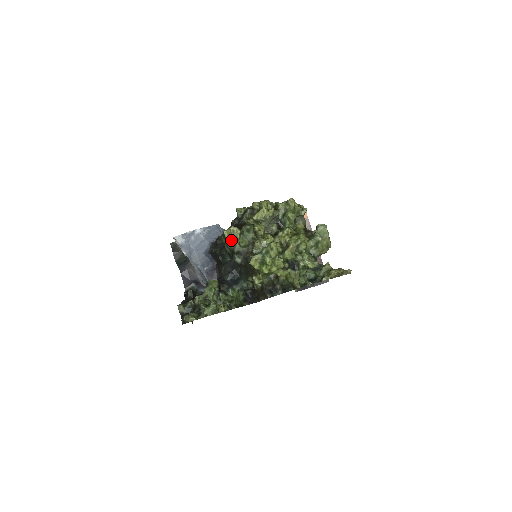
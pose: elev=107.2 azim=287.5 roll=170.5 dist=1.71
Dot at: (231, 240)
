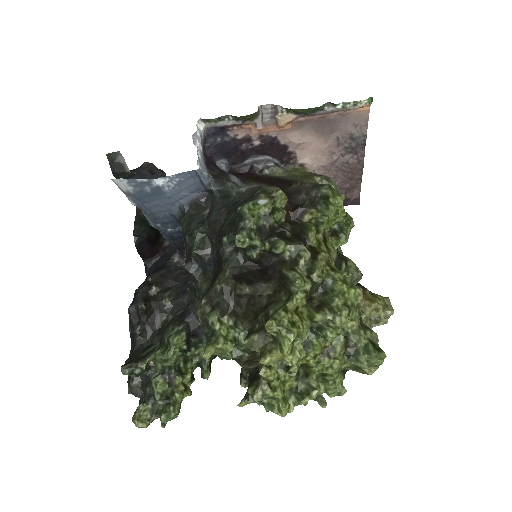
Dot at: (214, 352)
